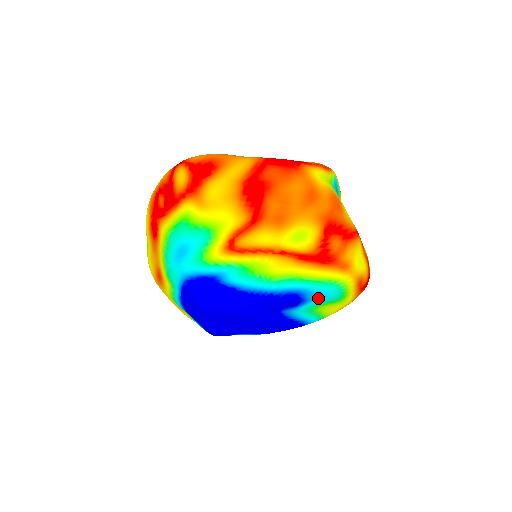
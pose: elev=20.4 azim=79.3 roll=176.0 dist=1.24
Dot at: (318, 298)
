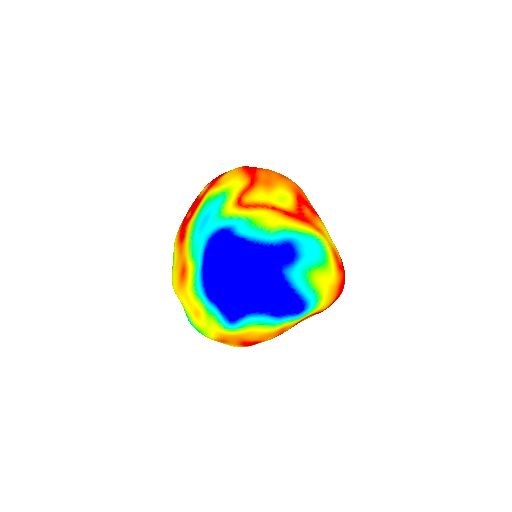
Dot at: (307, 254)
